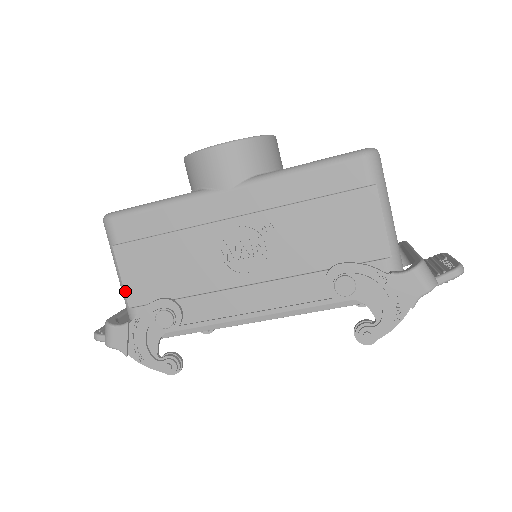
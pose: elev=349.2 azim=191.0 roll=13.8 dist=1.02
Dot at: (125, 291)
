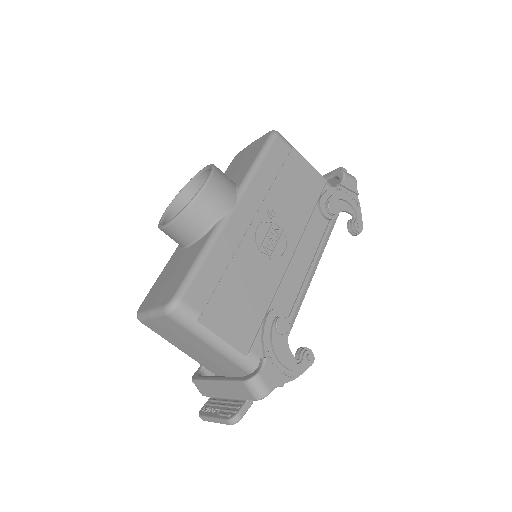
Dot at: (233, 347)
